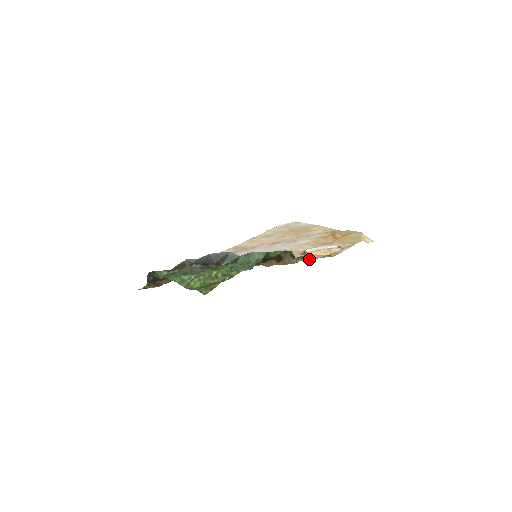
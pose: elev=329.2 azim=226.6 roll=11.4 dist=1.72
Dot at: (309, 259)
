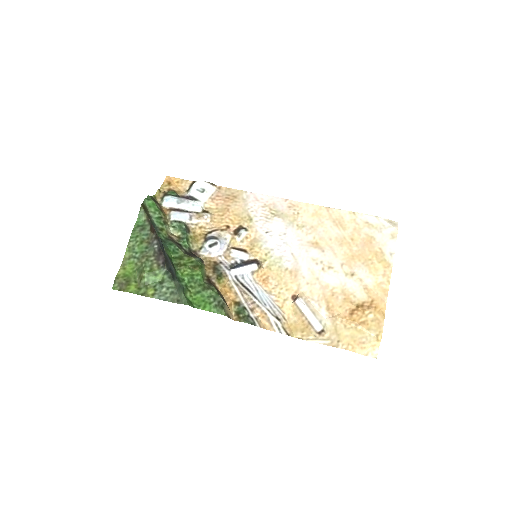
Dot at: (261, 321)
